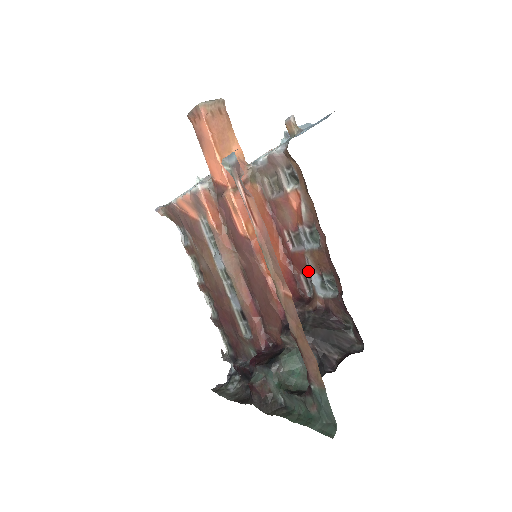
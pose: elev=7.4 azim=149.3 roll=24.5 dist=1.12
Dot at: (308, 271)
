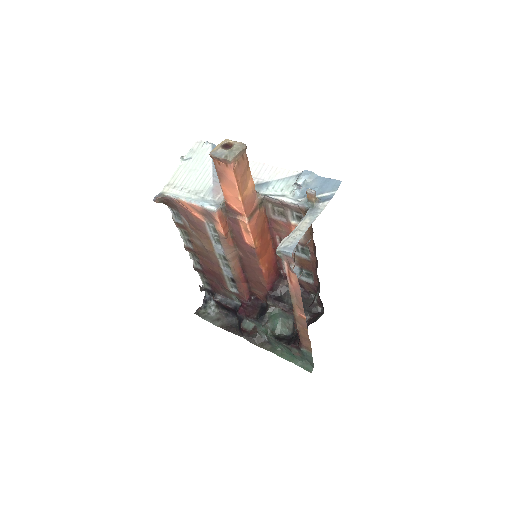
Dot at: occluded
